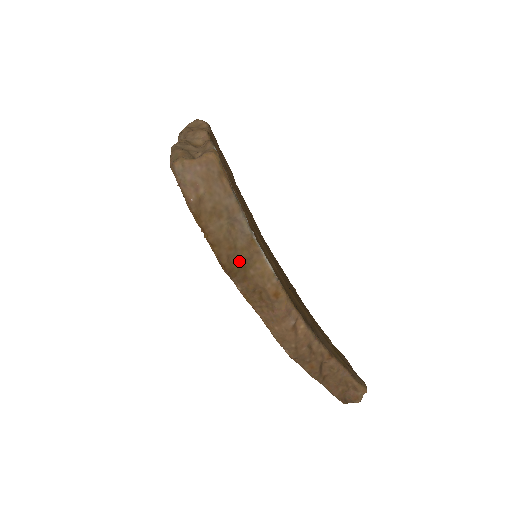
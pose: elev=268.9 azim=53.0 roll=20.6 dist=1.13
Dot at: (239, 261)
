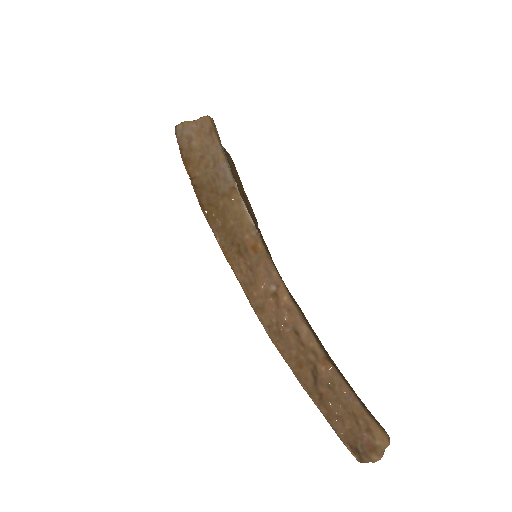
Dot at: (219, 205)
